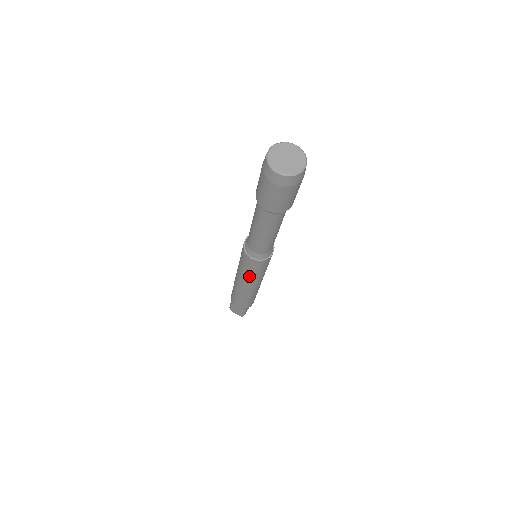
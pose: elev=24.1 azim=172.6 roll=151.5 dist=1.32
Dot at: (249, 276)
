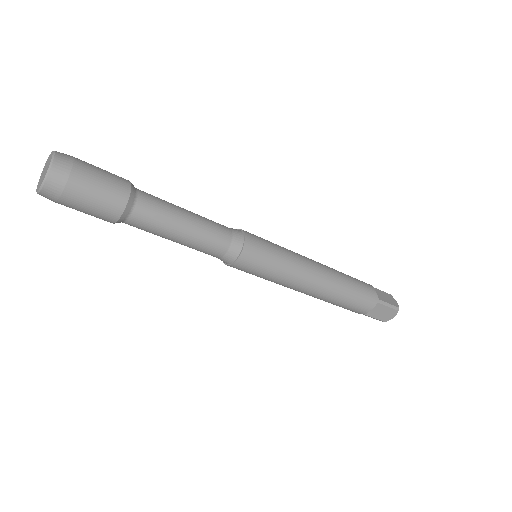
Dot at: occluded
